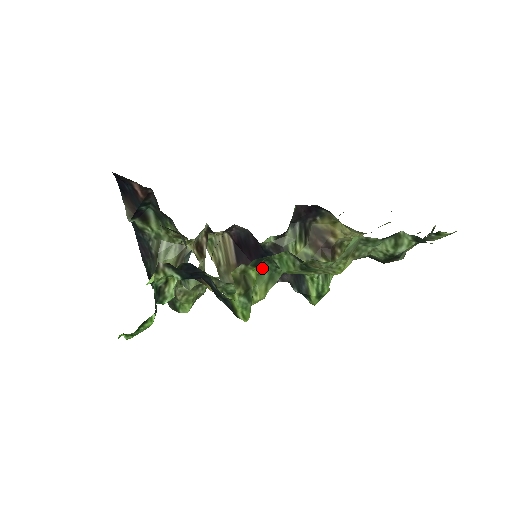
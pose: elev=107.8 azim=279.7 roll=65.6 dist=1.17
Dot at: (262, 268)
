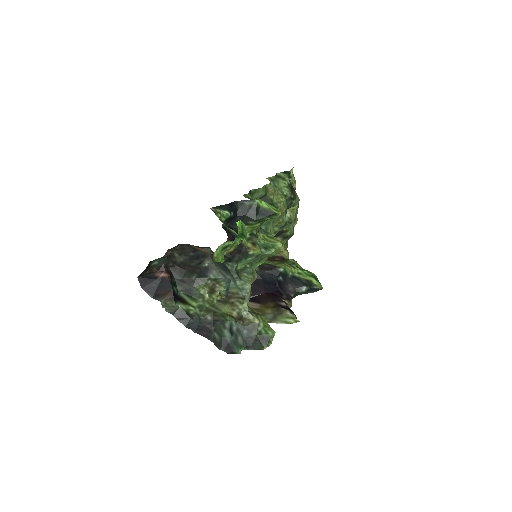
Dot at: occluded
